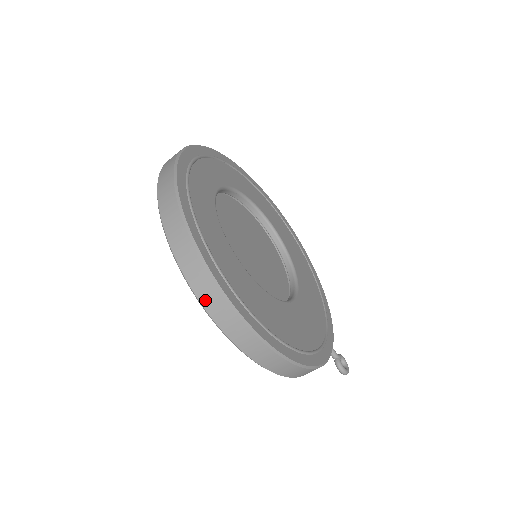
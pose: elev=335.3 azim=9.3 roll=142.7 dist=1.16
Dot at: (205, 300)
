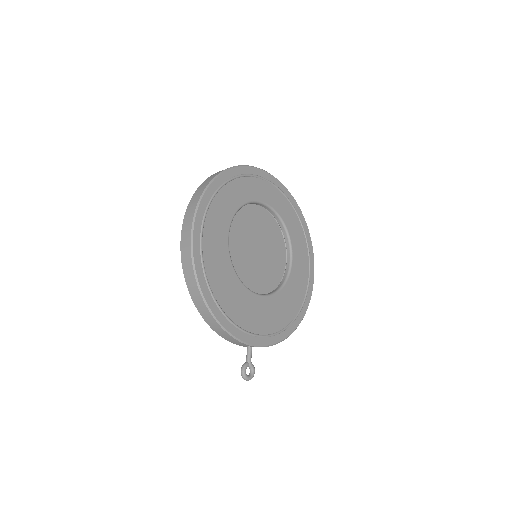
Dot at: (188, 212)
